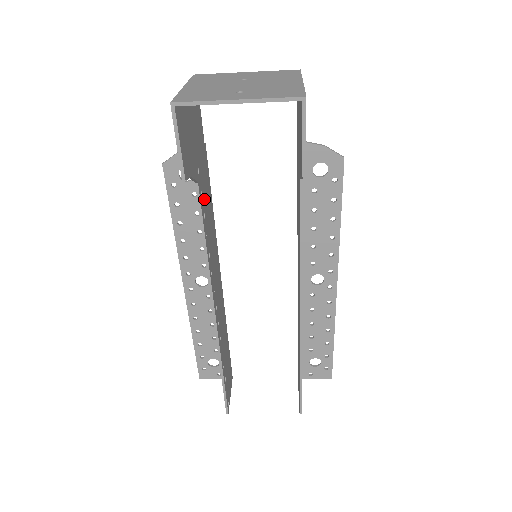
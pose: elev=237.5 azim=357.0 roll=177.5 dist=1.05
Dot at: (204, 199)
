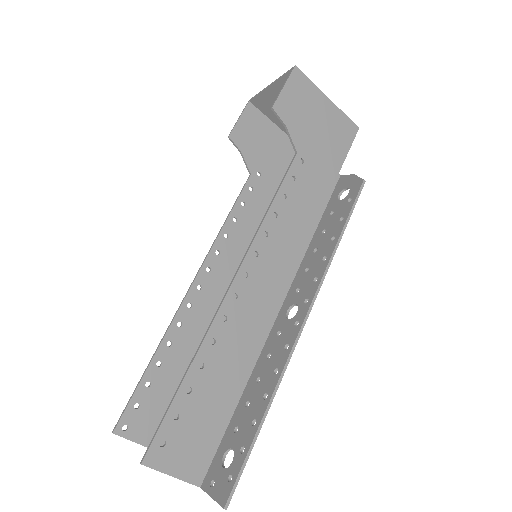
Dot at: (254, 201)
